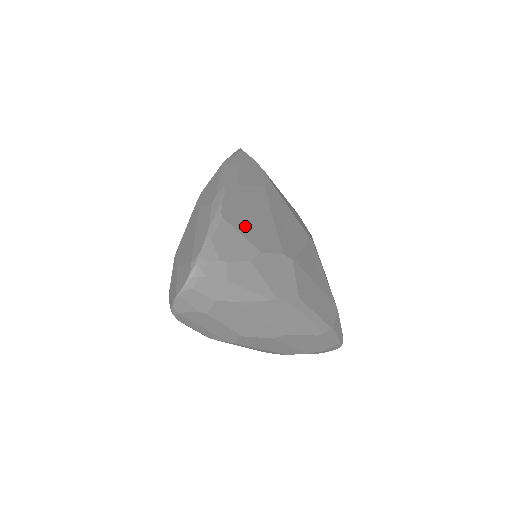
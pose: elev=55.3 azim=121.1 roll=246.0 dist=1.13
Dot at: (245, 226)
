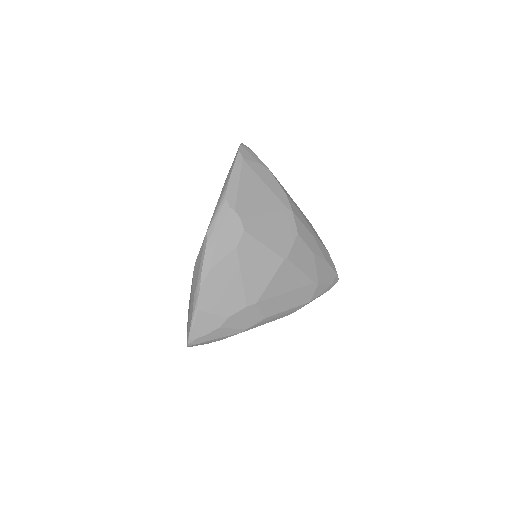
Dot at: (216, 304)
